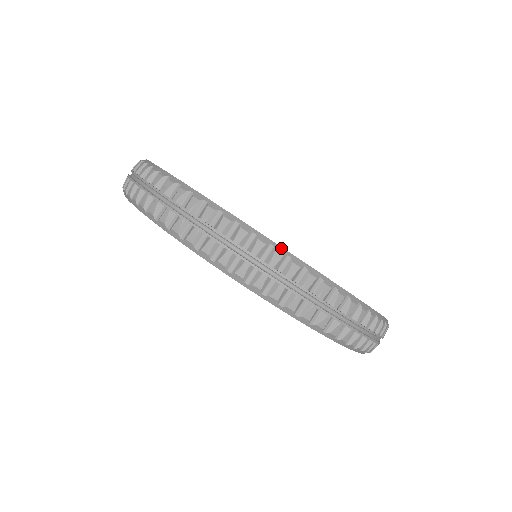
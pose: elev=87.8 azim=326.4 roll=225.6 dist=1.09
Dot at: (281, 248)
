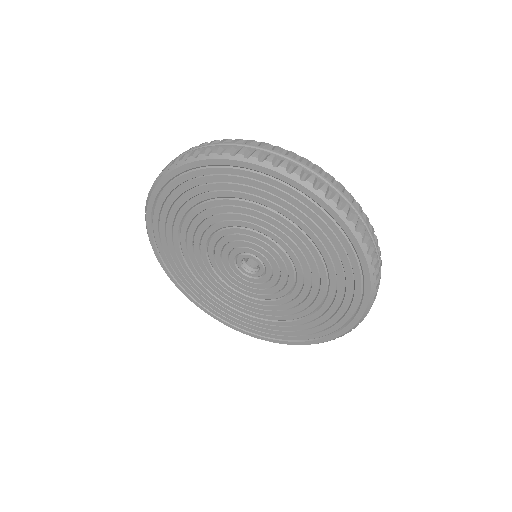
Dot at: occluded
